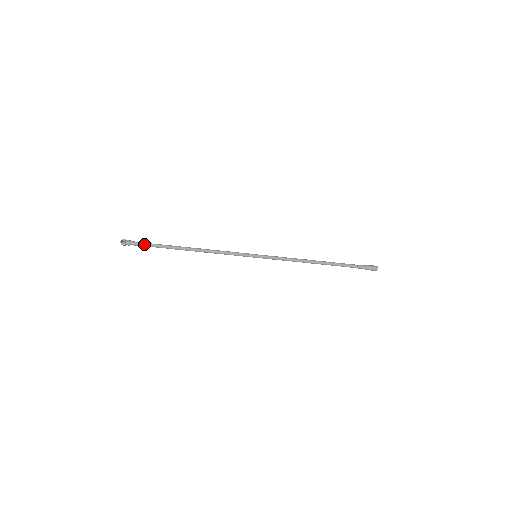
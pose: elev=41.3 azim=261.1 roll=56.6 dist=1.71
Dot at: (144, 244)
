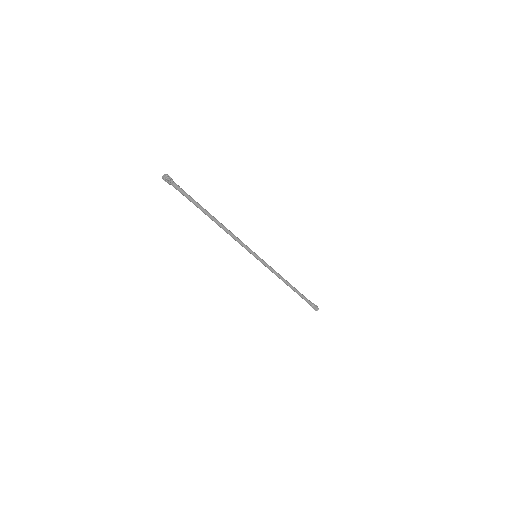
Dot at: (183, 192)
